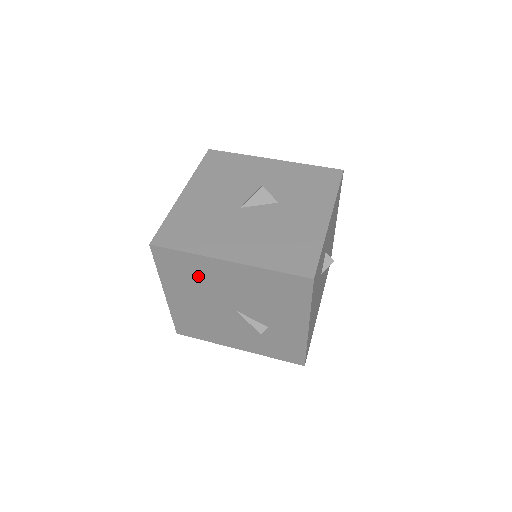
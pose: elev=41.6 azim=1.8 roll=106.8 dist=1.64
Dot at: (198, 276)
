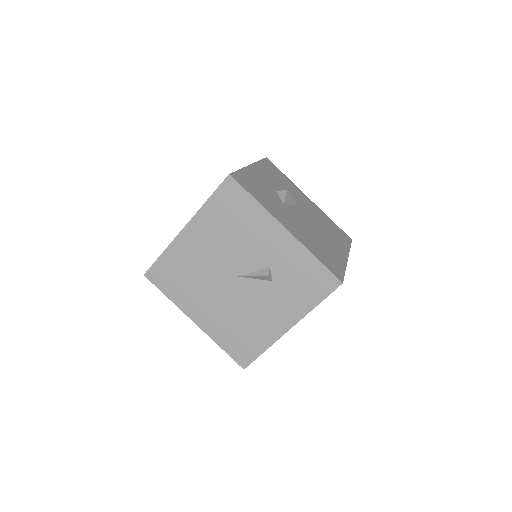
Dot at: (187, 269)
